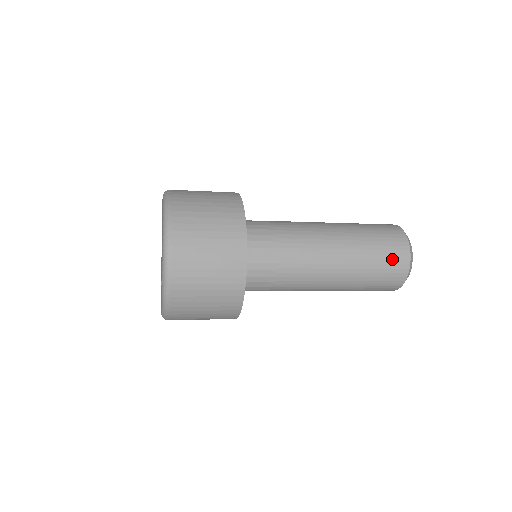
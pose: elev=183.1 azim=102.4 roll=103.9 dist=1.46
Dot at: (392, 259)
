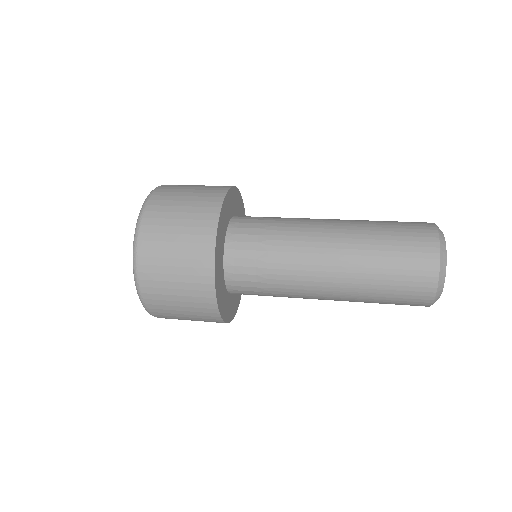
Dot at: (413, 251)
